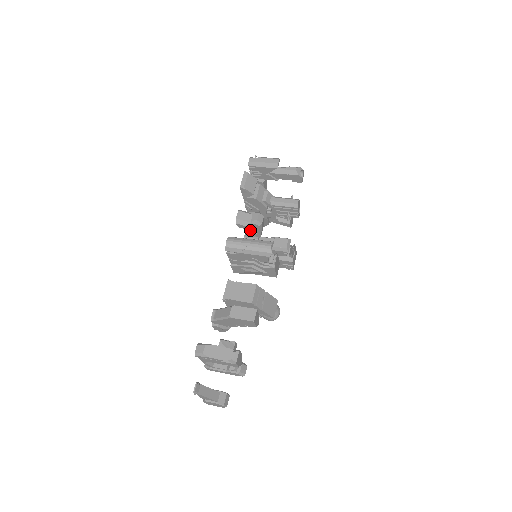
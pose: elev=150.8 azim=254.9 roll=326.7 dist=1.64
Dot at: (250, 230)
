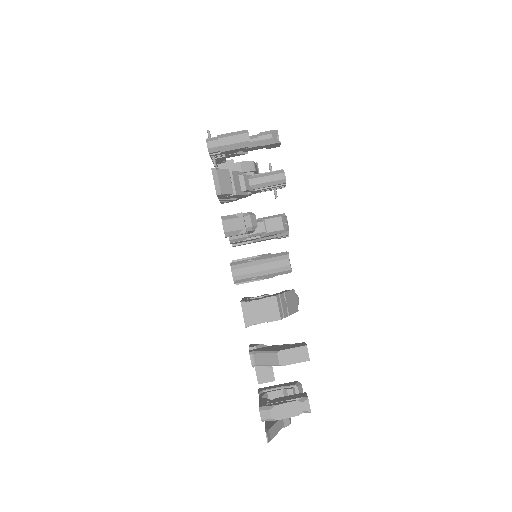
Dot at: occluded
